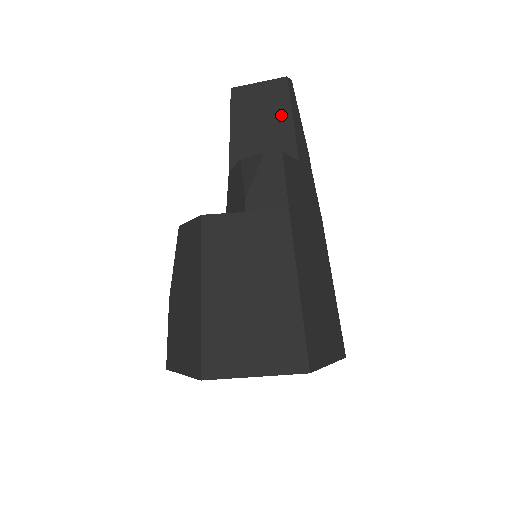
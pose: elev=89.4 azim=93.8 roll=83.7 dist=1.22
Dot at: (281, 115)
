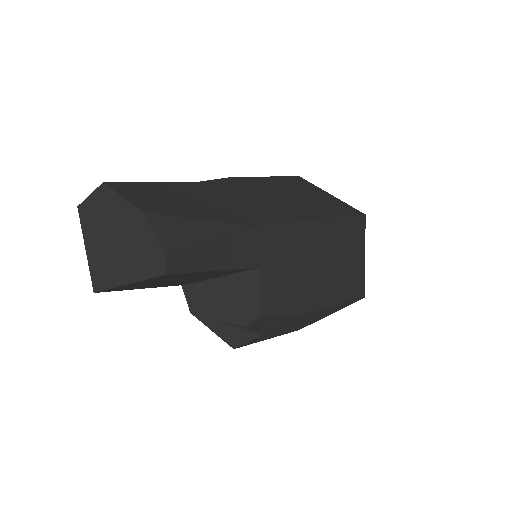
Dot at: occluded
